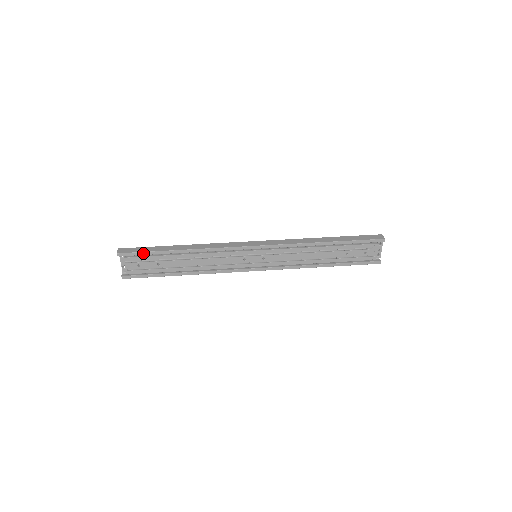
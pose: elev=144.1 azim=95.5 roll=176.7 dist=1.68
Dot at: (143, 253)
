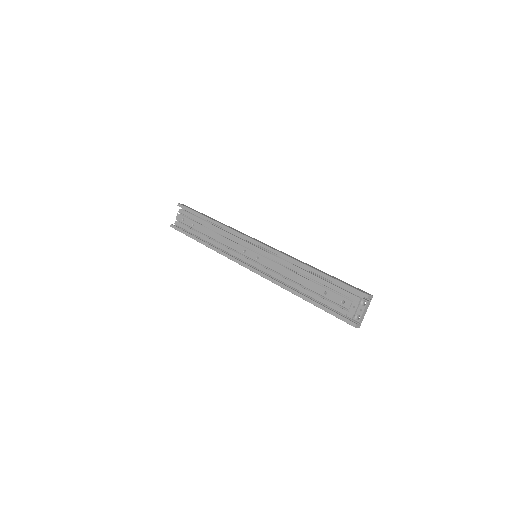
Dot at: (191, 210)
